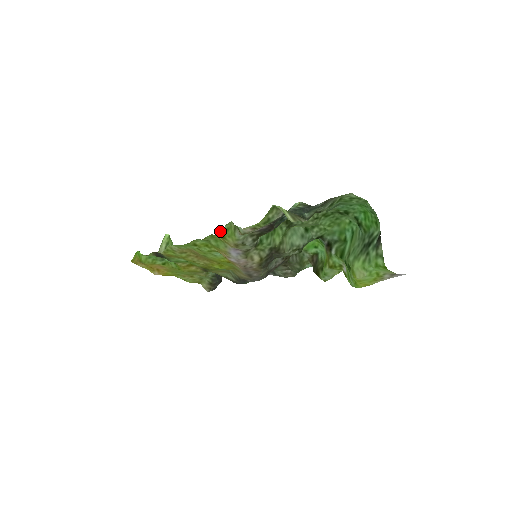
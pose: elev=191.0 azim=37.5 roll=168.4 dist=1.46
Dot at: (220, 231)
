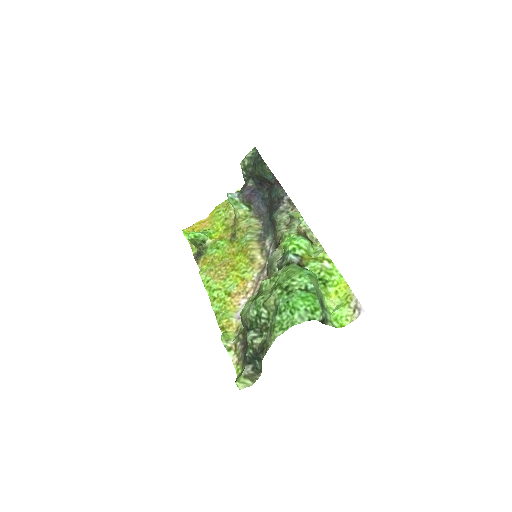
Dot at: (221, 335)
